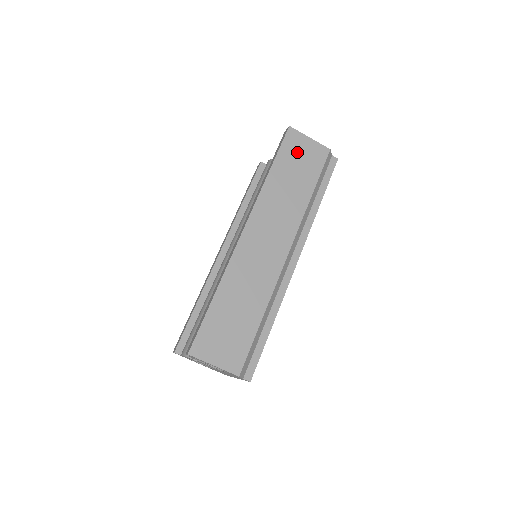
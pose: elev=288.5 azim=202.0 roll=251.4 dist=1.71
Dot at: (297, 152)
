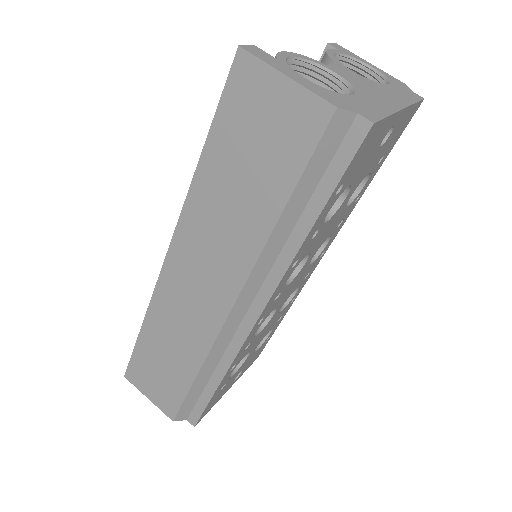
Dot at: (253, 117)
